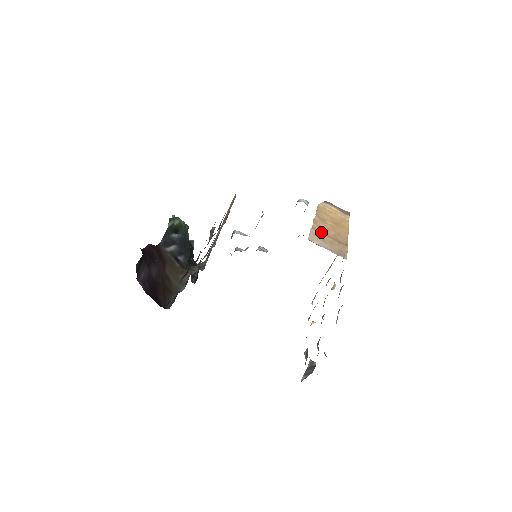
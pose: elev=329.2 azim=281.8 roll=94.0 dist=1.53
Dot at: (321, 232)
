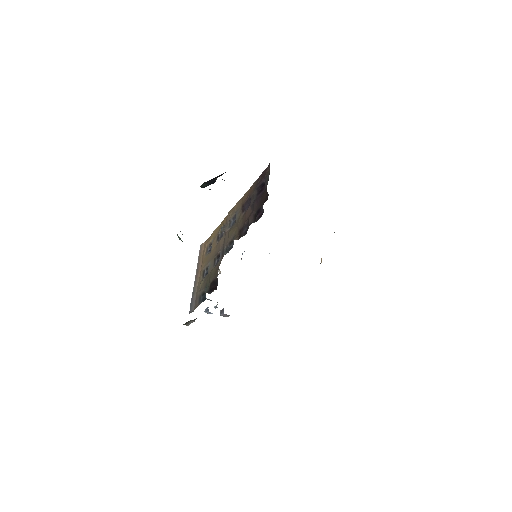
Dot at: occluded
